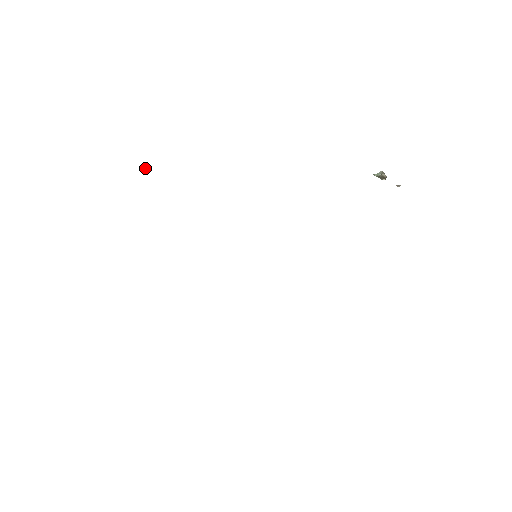
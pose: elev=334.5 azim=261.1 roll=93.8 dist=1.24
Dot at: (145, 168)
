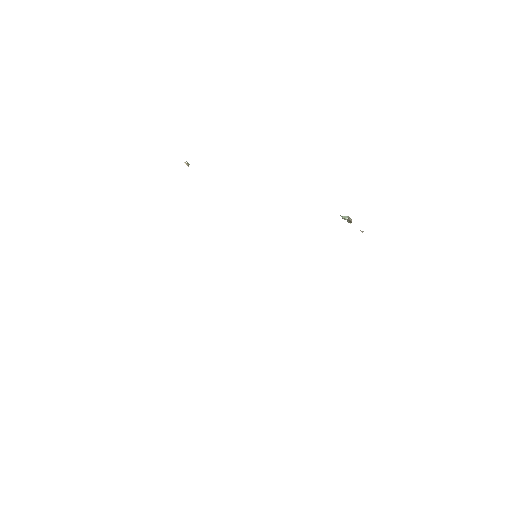
Dot at: occluded
